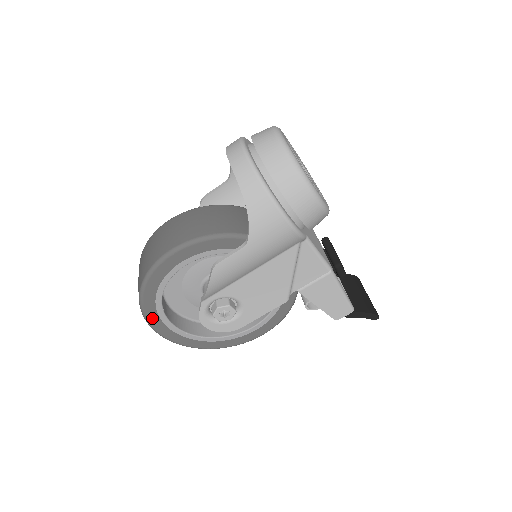
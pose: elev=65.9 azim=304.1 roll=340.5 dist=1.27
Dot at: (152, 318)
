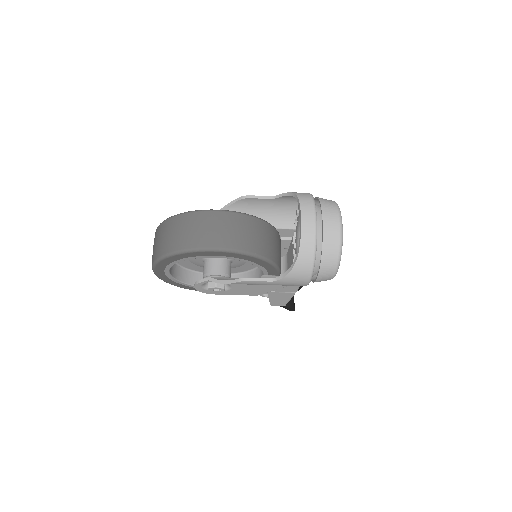
Dot at: (160, 265)
